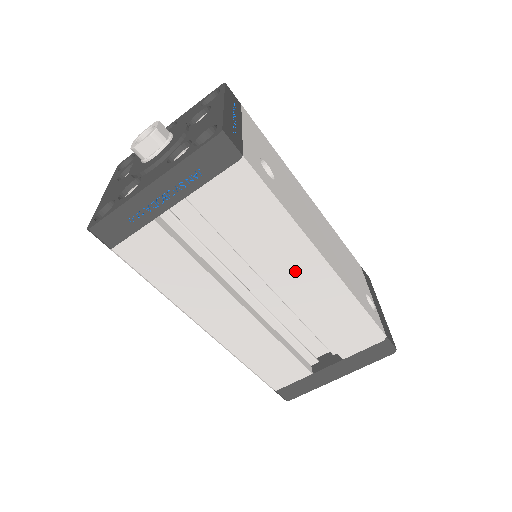
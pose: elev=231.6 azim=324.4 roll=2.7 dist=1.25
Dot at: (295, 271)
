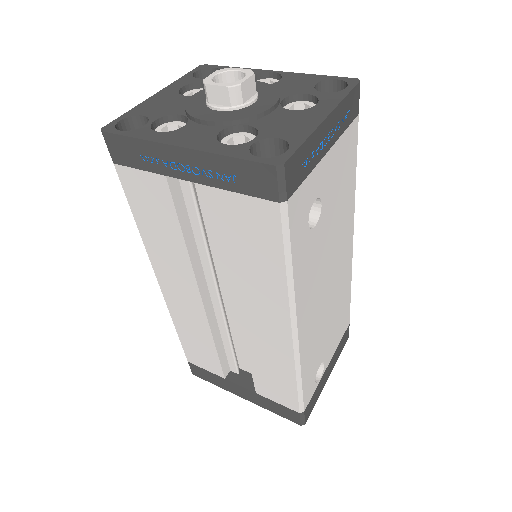
Dot at: (264, 316)
